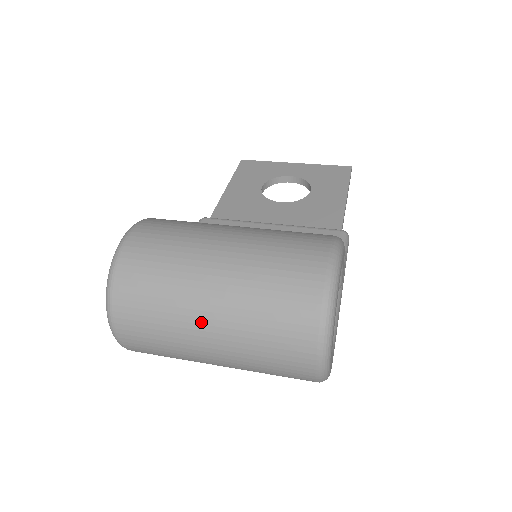
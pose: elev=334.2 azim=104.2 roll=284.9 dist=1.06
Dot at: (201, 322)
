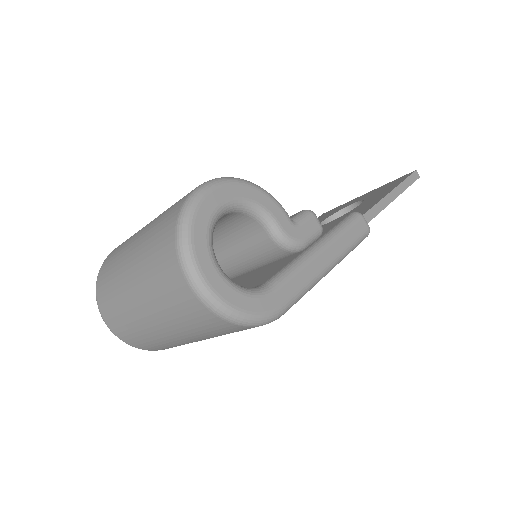
Dot at: (127, 281)
